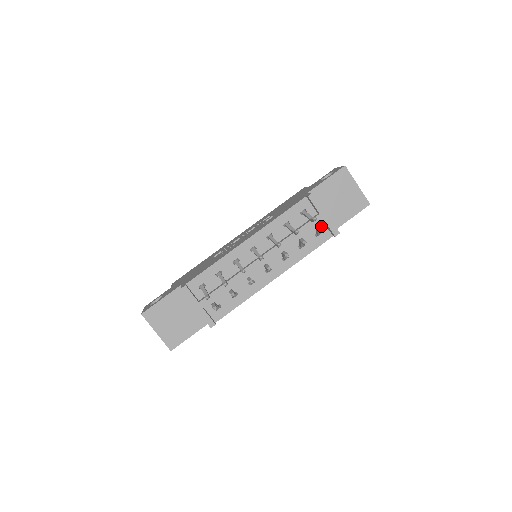
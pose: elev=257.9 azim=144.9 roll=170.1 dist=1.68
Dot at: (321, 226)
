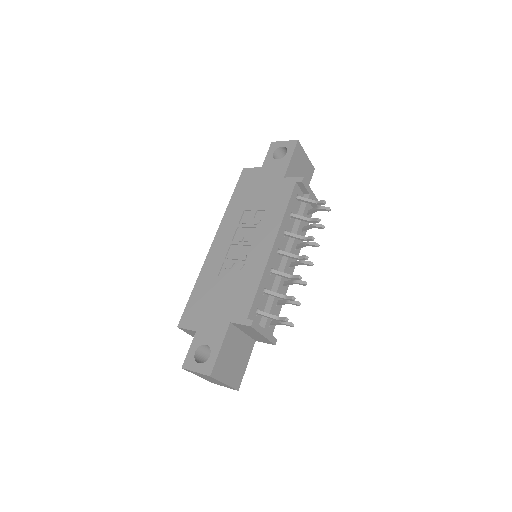
Dot at: occluded
